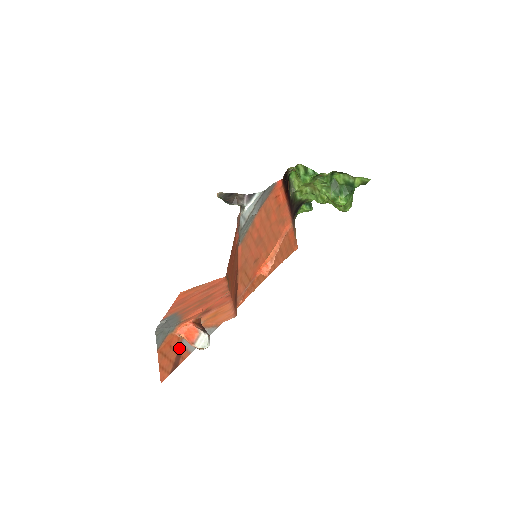
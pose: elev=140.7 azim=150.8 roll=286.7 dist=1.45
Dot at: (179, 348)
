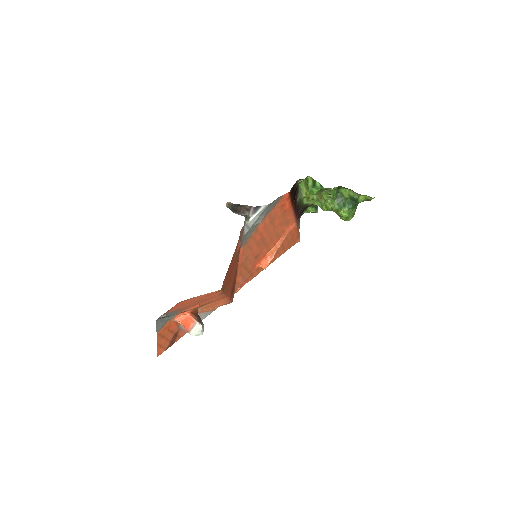
Dot at: (176, 330)
